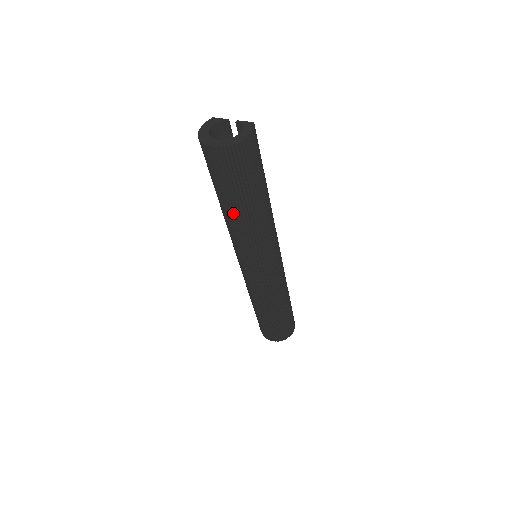
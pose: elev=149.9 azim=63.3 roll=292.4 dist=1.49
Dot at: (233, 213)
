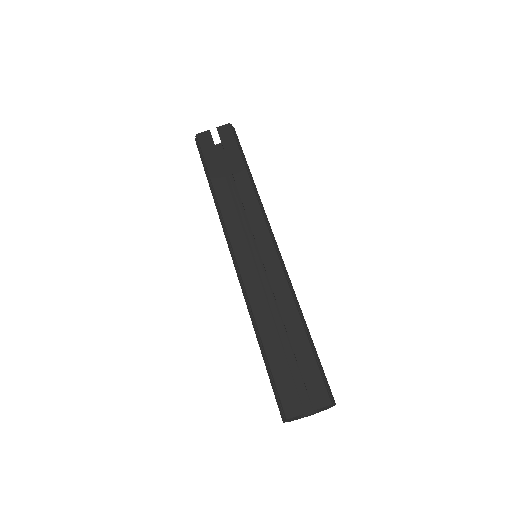
Dot at: occluded
